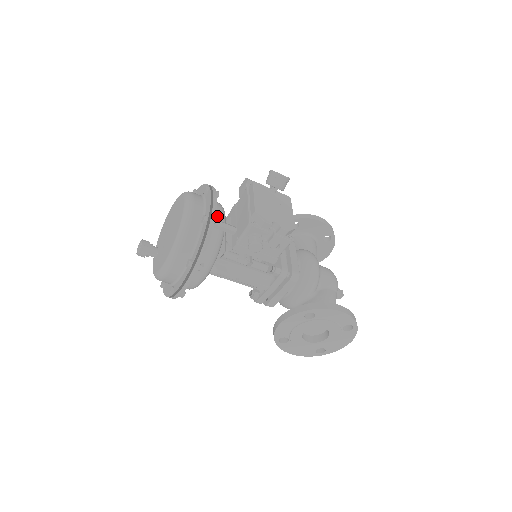
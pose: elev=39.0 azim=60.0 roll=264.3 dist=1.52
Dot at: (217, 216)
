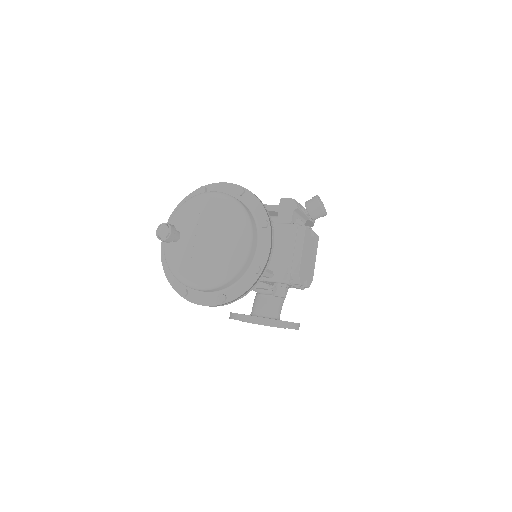
Dot at: occluded
